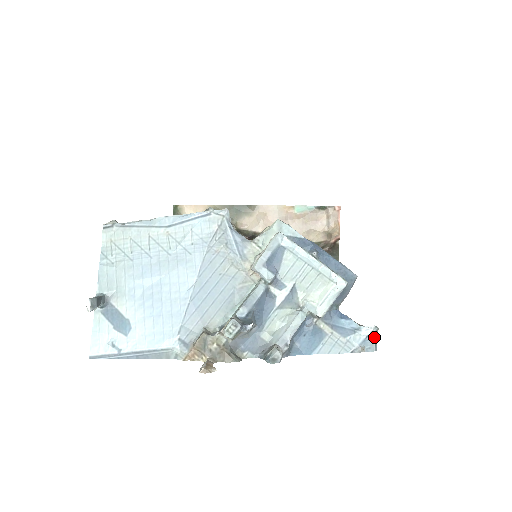
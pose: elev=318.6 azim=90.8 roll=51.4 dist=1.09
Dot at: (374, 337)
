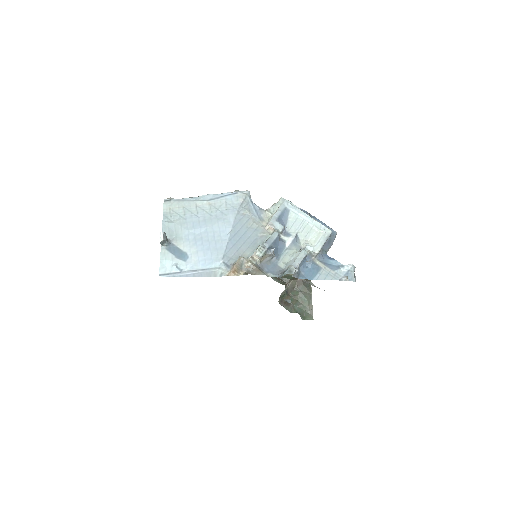
Dot at: (353, 272)
